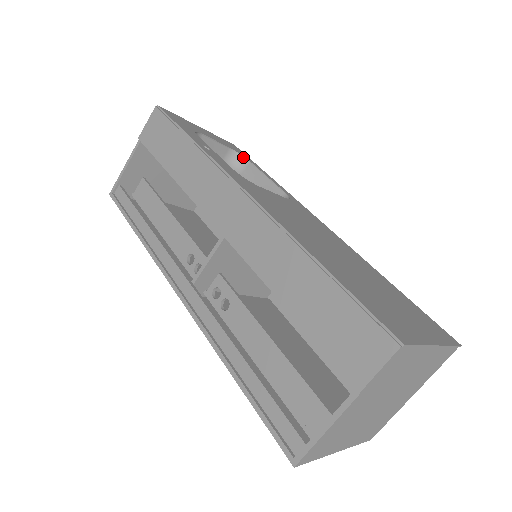
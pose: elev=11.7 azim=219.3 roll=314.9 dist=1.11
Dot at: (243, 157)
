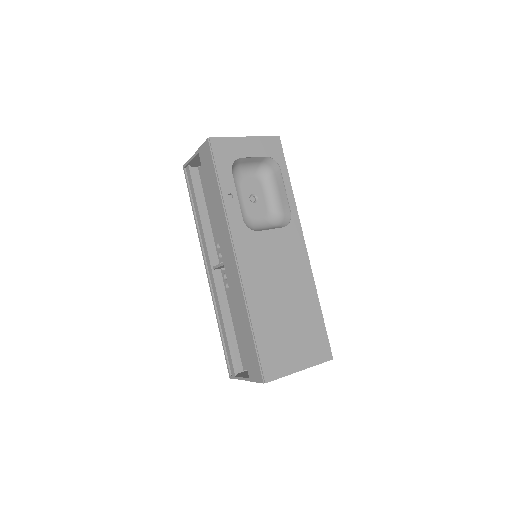
Dot at: (276, 162)
